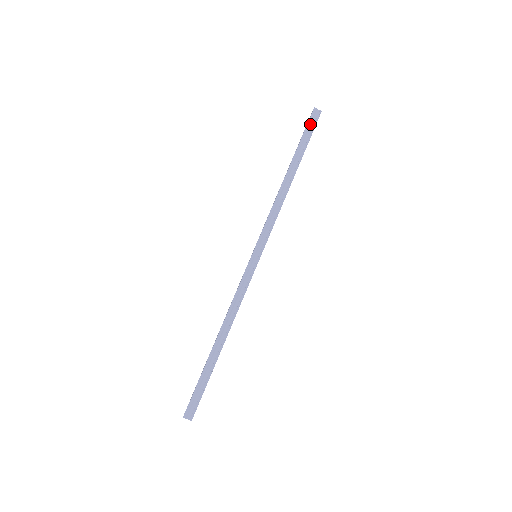
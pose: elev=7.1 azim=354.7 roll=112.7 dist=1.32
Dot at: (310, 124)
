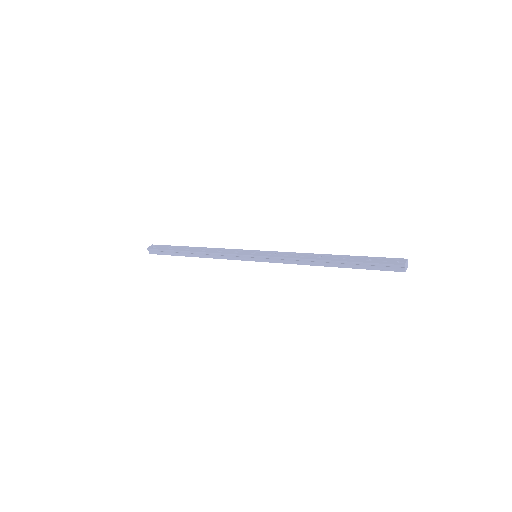
Dot at: (385, 266)
